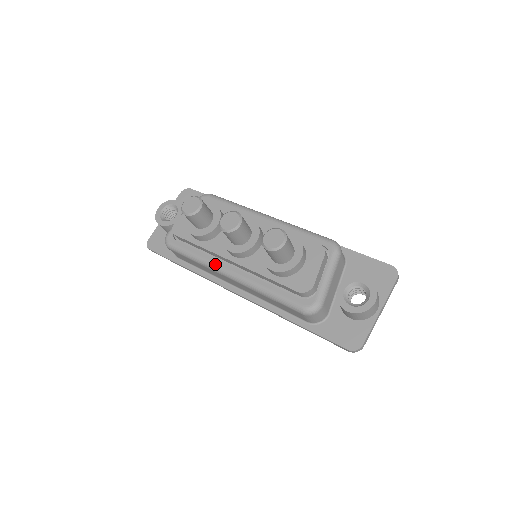
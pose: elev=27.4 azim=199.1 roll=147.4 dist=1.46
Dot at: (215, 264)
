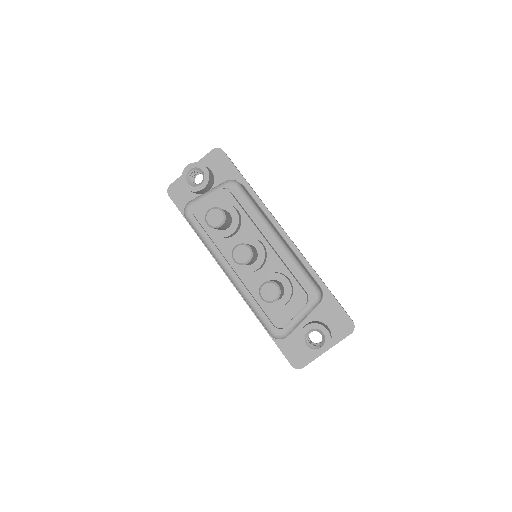
Dot at: (219, 259)
